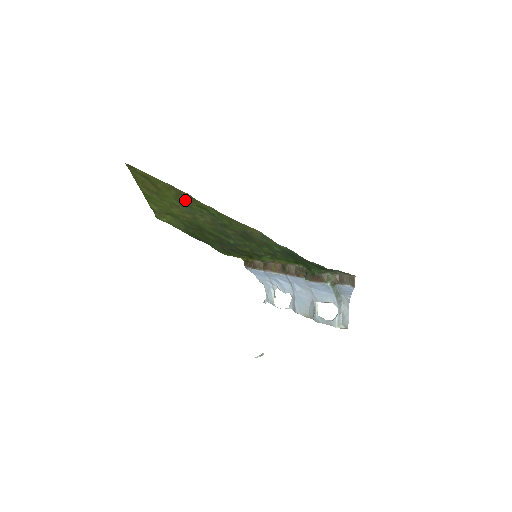
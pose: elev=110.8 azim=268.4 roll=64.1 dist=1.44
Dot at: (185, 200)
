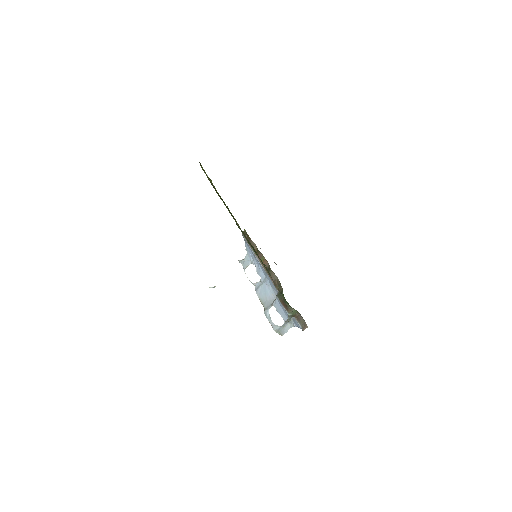
Dot at: occluded
